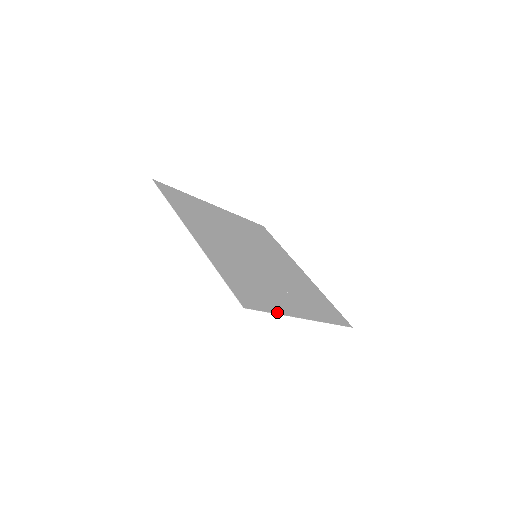
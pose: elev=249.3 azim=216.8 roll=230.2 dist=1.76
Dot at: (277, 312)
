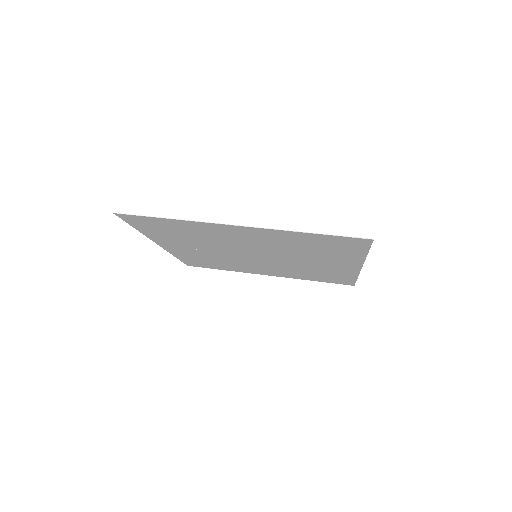
Dot at: (364, 255)
